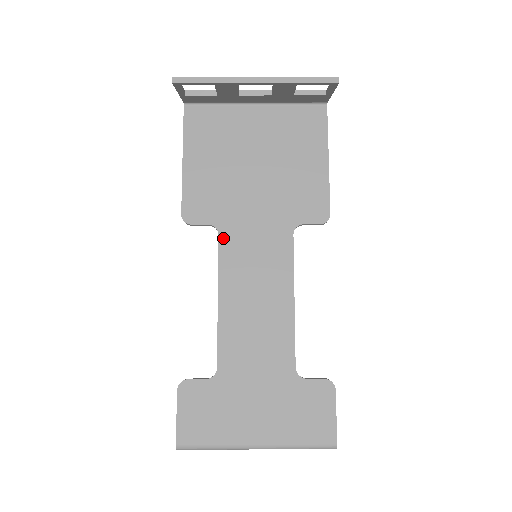
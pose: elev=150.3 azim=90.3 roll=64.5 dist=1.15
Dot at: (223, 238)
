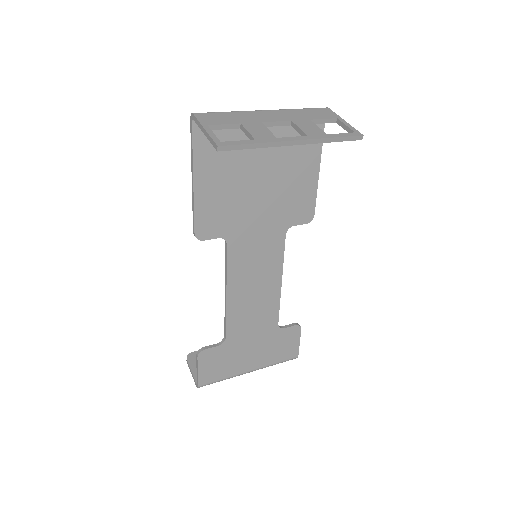
Dot at: (231, 247)
